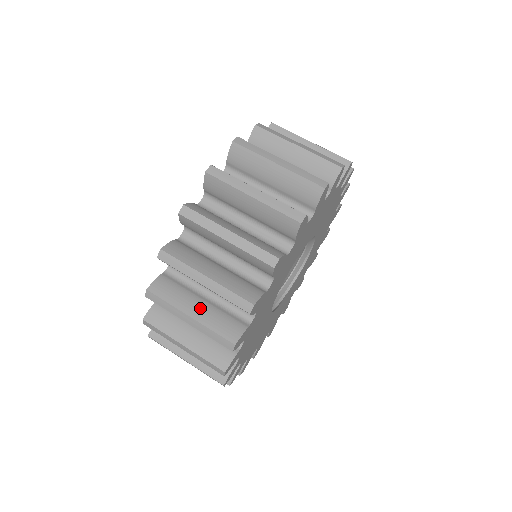
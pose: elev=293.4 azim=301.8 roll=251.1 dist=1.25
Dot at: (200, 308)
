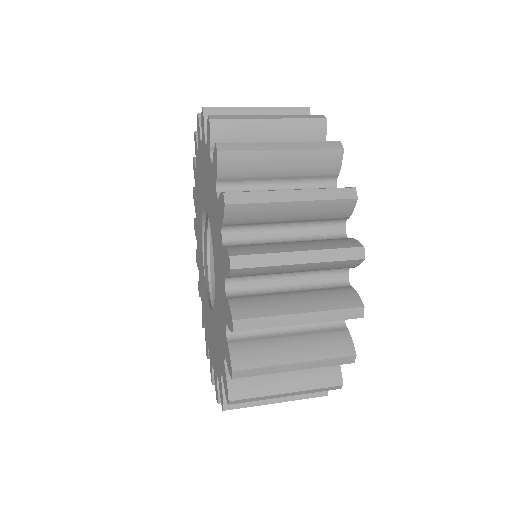
Dot at: (298, 244)
